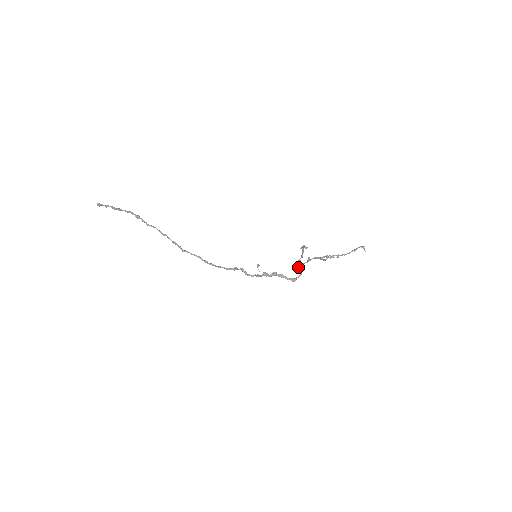
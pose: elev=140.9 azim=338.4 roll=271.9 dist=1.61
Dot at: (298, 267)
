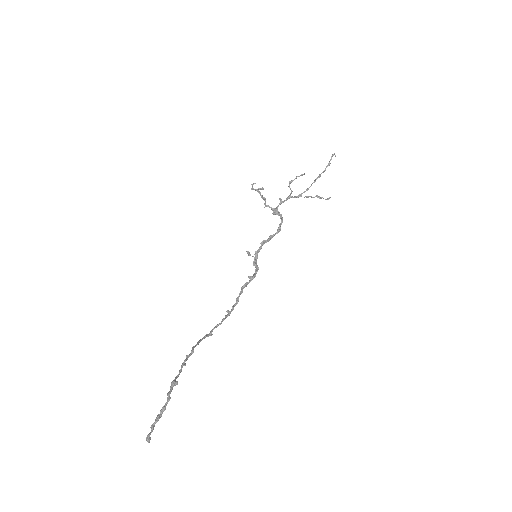
Dot at: occluded
